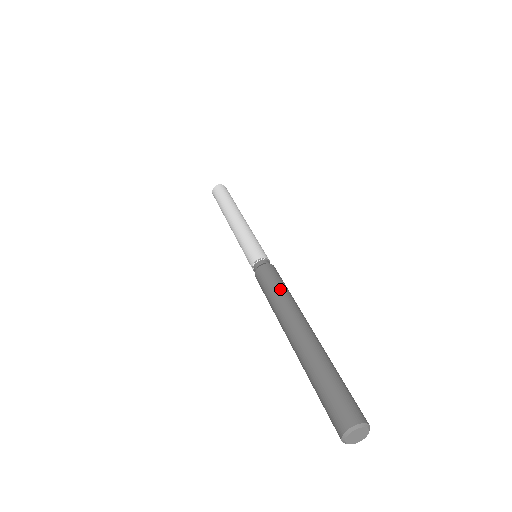
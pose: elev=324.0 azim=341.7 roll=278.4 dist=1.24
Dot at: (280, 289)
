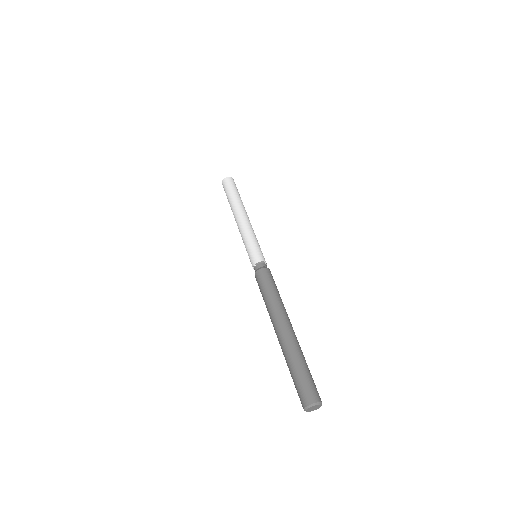
Dot at: (274, 293)
